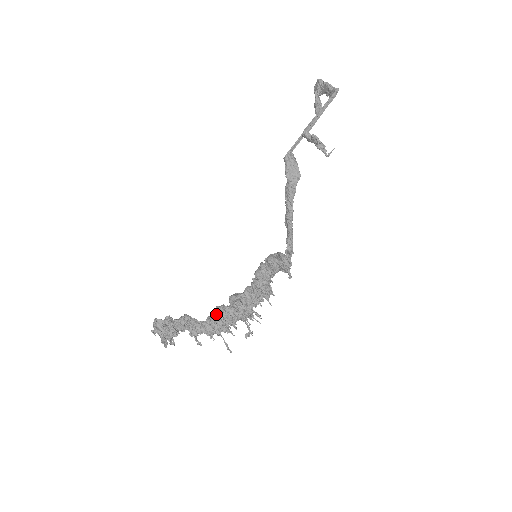
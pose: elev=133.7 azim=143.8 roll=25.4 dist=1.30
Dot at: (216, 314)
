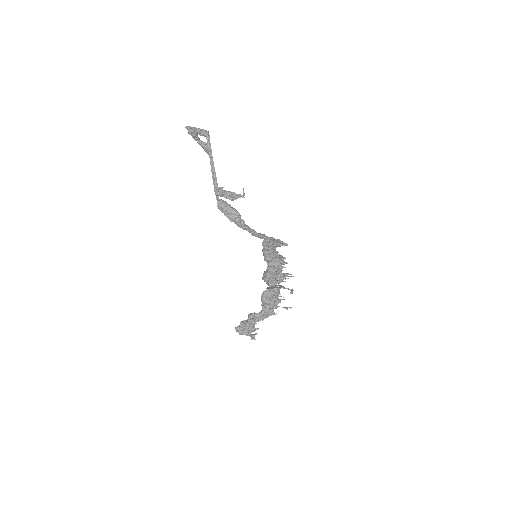
Dot at: (265, 302)
